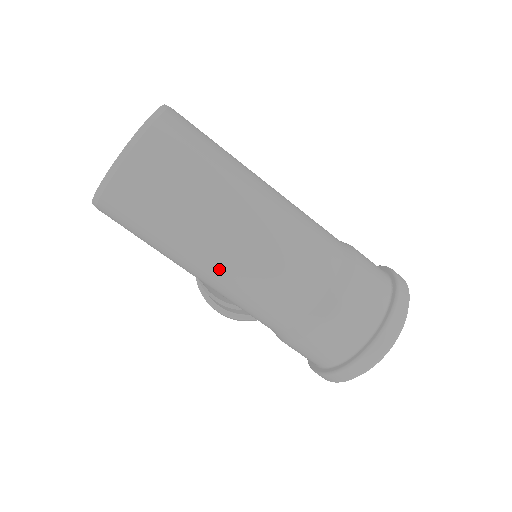
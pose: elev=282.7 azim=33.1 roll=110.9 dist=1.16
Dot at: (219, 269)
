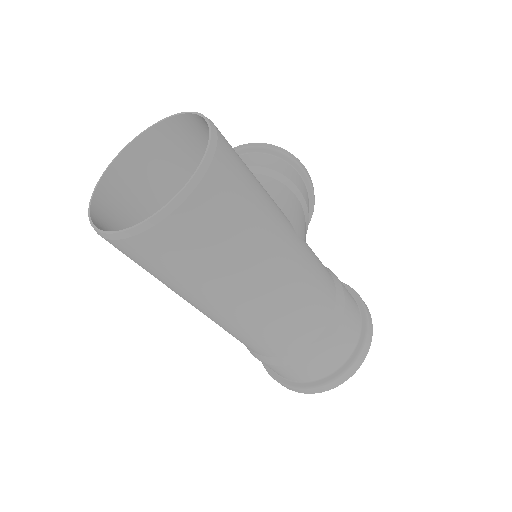
Dot at: (200, 311)
